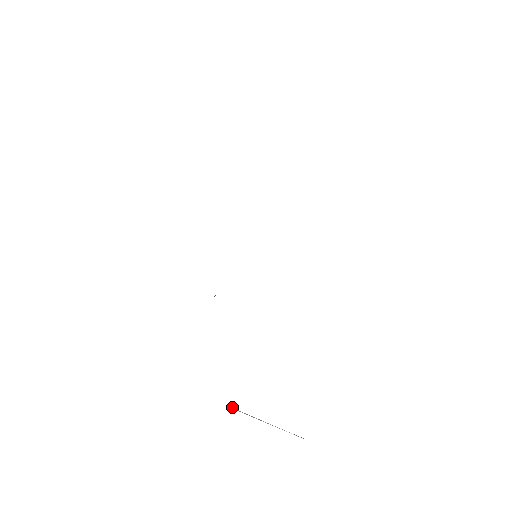
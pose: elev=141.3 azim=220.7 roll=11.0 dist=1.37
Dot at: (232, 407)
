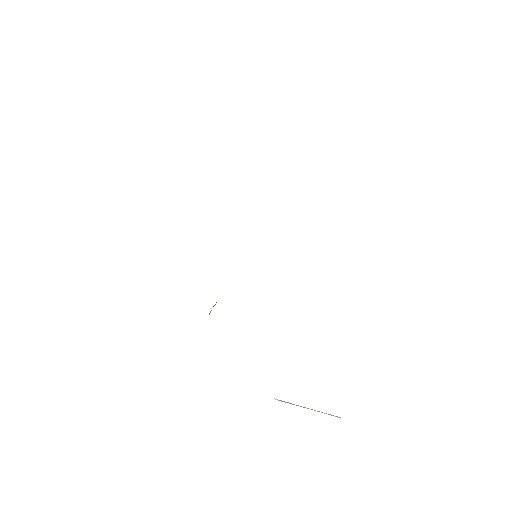
Dot at: occluded
